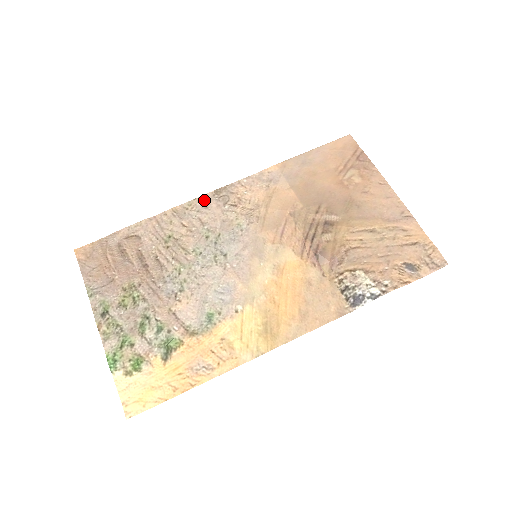
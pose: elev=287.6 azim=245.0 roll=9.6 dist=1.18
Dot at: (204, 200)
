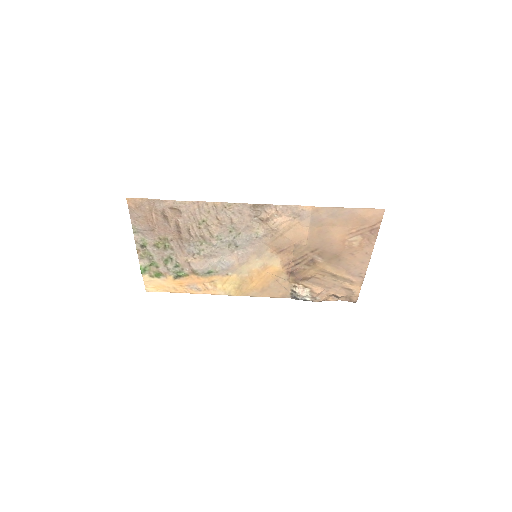
Dot at: (242, 207)
